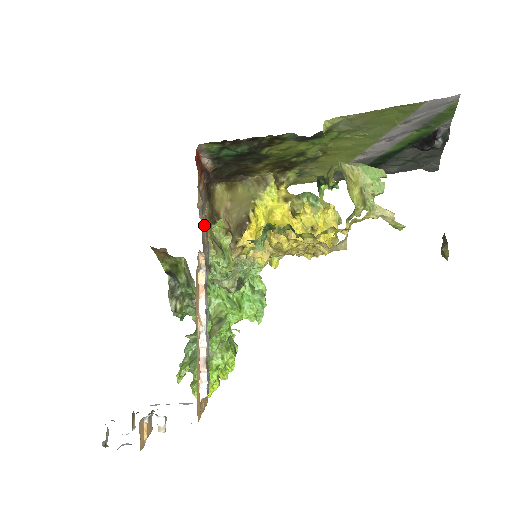
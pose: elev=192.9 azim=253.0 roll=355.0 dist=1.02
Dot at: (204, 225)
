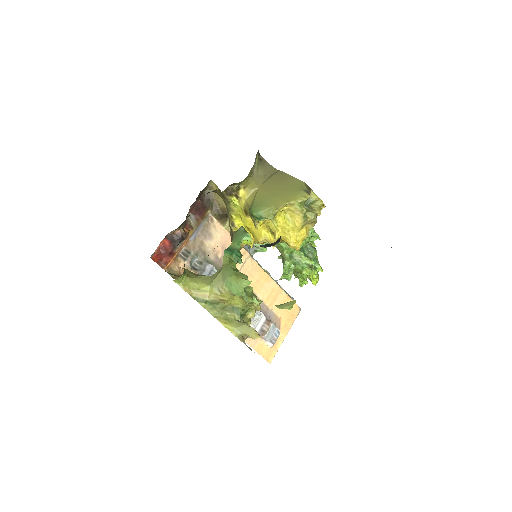
Dot at: occluded
